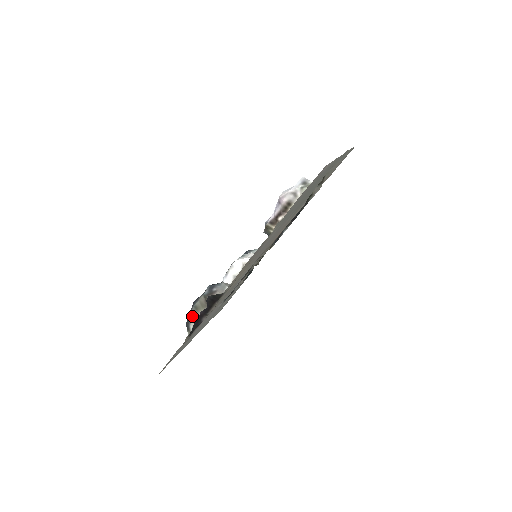
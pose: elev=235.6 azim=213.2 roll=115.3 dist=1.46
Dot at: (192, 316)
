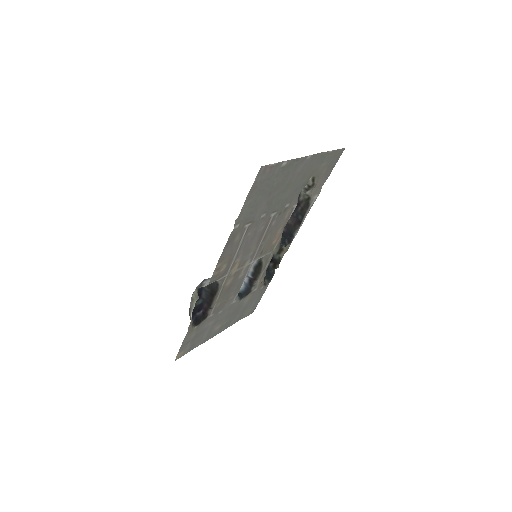
Dot at: (191, 307)
